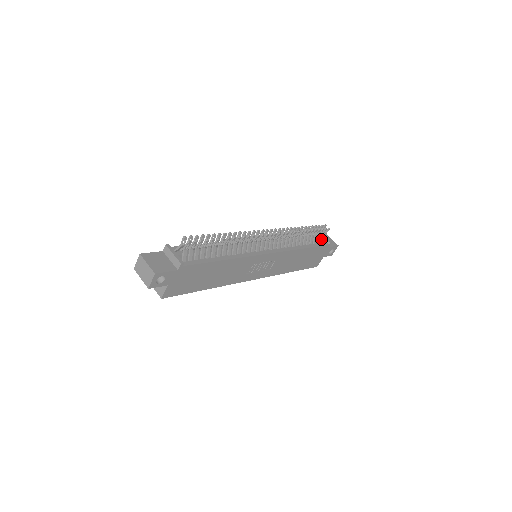
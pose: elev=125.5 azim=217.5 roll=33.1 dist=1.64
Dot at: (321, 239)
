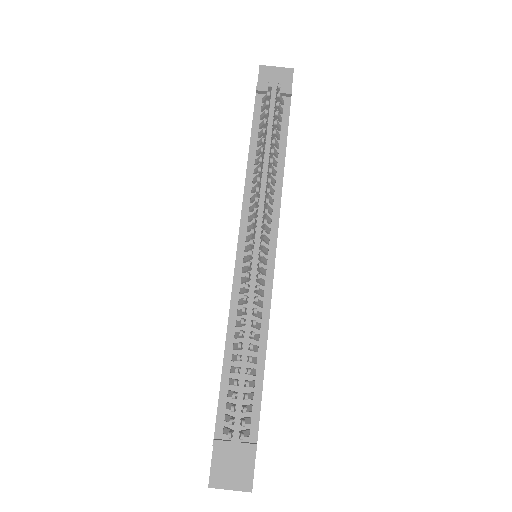
Dot at: (280, 108)
